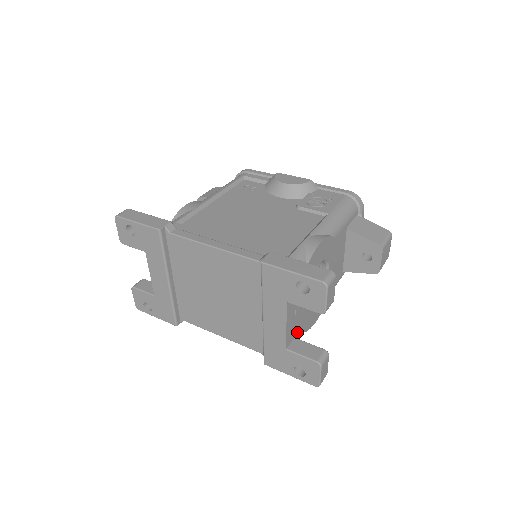
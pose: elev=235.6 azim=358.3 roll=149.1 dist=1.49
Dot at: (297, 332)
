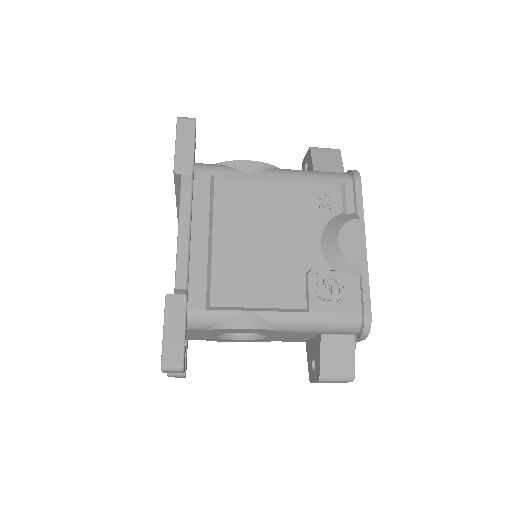
Dot at: (193, 338)
